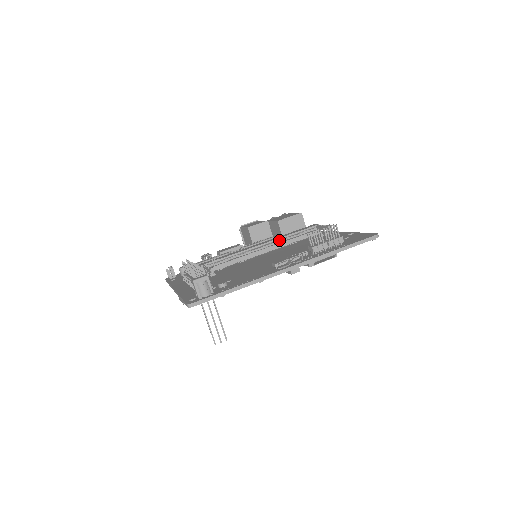
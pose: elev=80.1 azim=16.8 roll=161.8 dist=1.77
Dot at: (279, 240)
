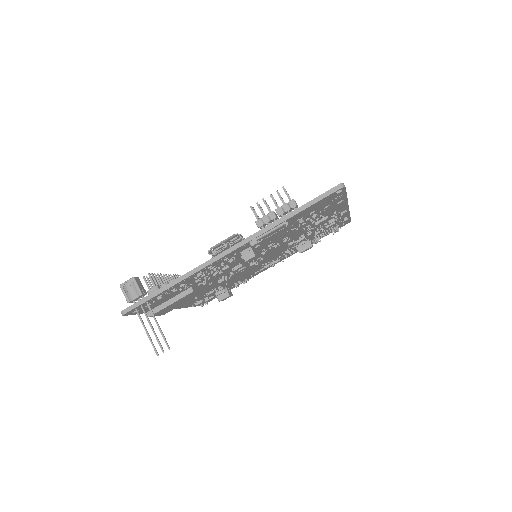
Dot at: occluded
